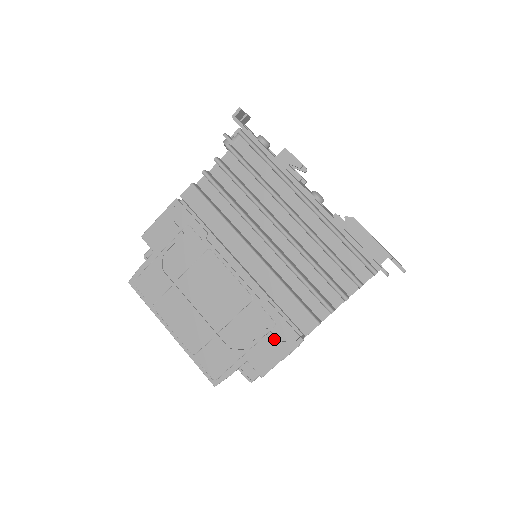
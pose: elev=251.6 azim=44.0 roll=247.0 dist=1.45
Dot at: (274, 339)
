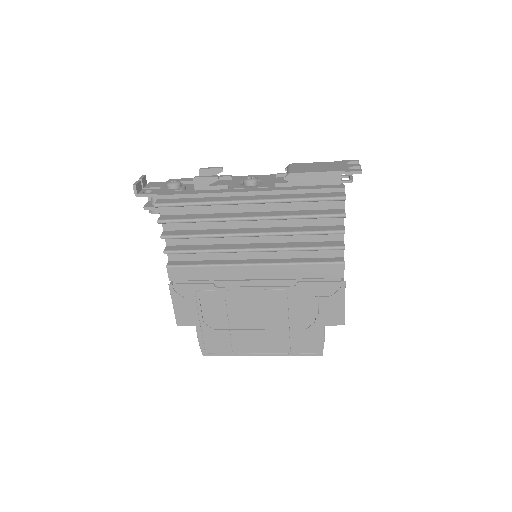
Dot at: (326, 298)
